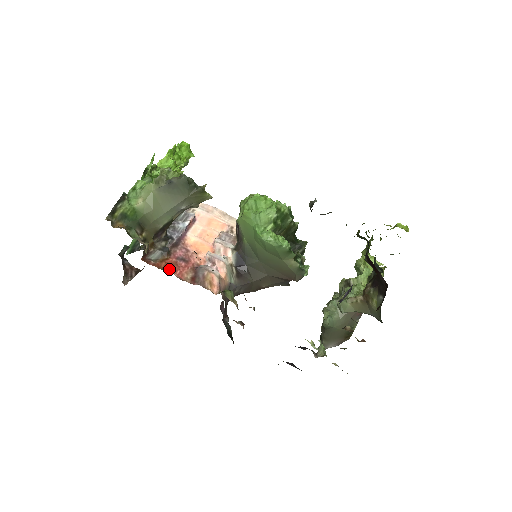
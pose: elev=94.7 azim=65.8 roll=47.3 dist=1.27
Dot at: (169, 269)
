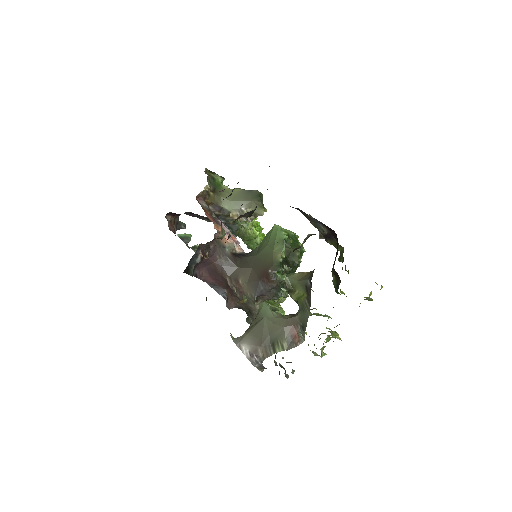
Dot at: occluded
